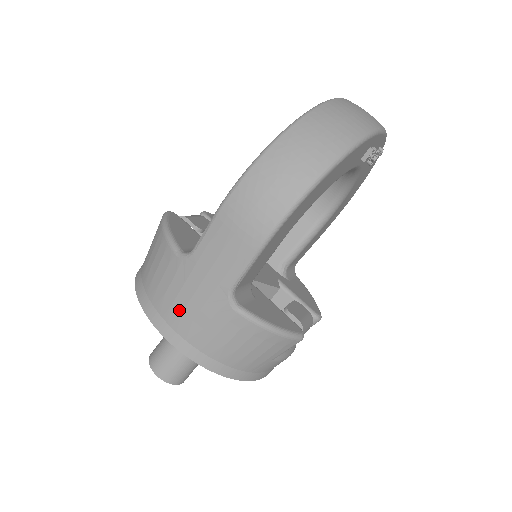
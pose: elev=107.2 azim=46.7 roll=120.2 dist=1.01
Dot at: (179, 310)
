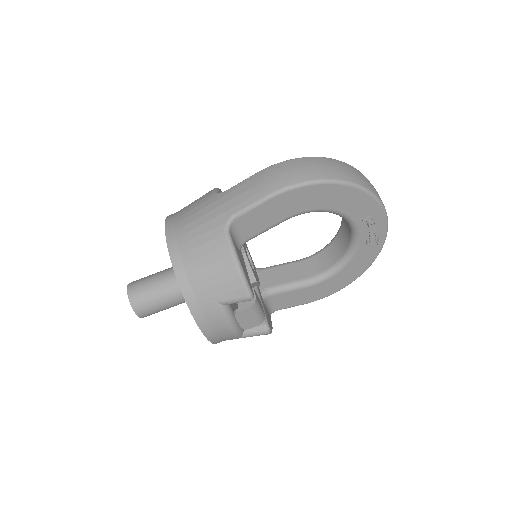
Dot at: (190, 221)
